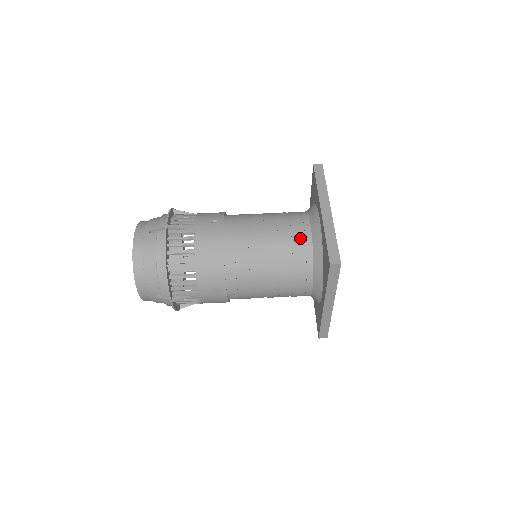
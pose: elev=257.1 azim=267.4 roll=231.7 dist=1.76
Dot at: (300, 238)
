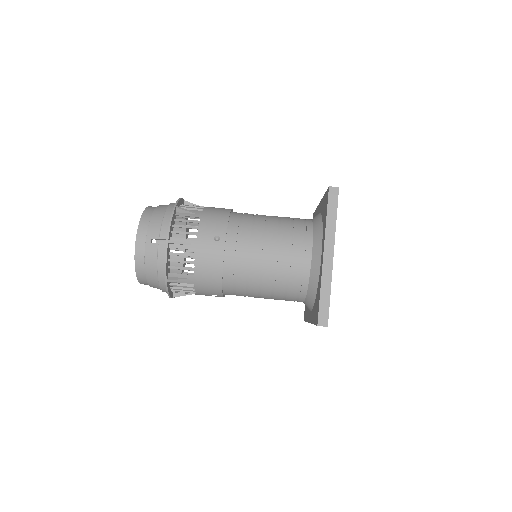
Dot at: (298, 270)
